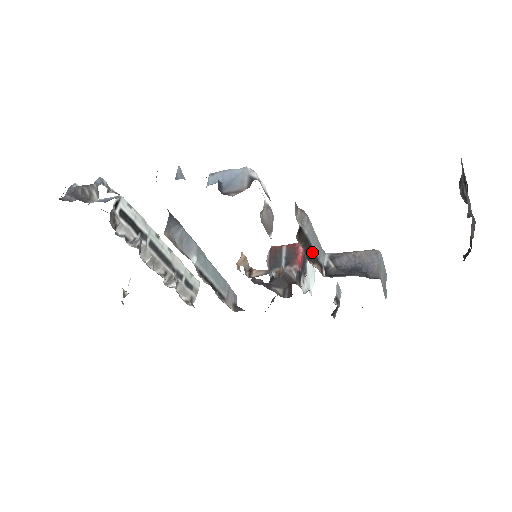
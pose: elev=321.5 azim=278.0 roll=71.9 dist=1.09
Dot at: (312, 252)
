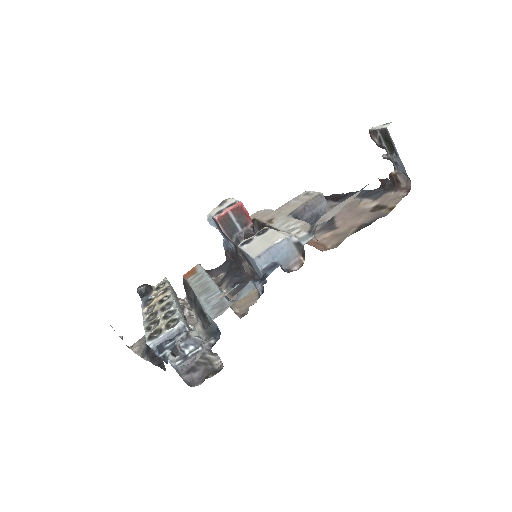
Dot at: occluded
